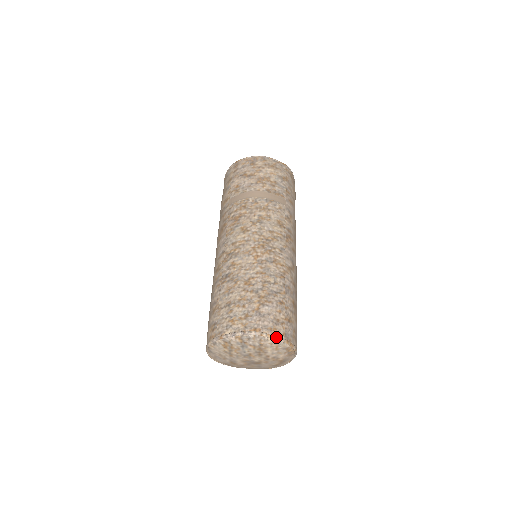
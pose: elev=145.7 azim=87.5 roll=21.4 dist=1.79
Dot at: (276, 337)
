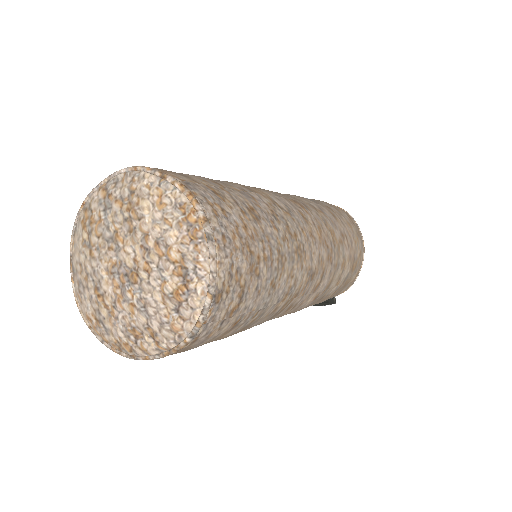
Dot at: (161, 171)
